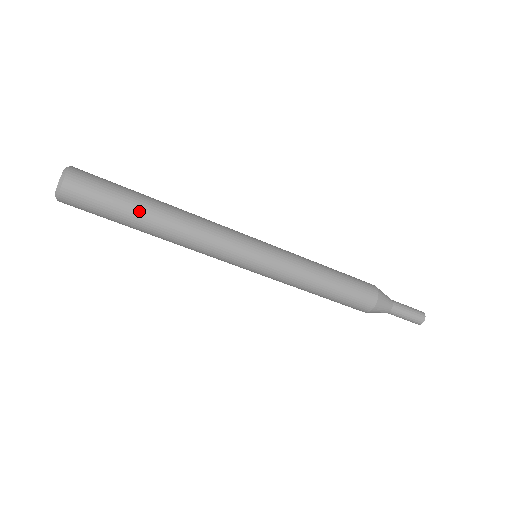
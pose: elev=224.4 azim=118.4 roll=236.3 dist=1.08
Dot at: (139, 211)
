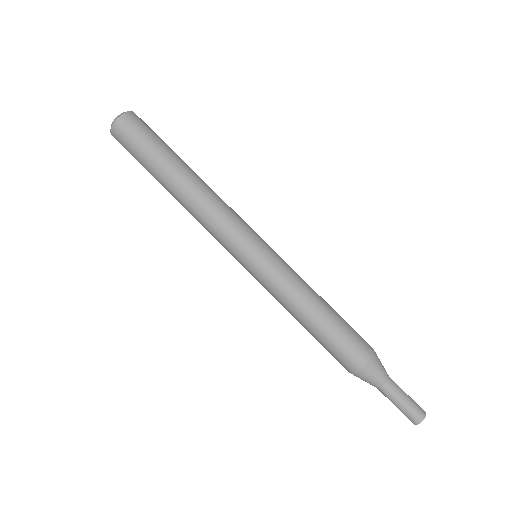
Dot at: (173, 158)
